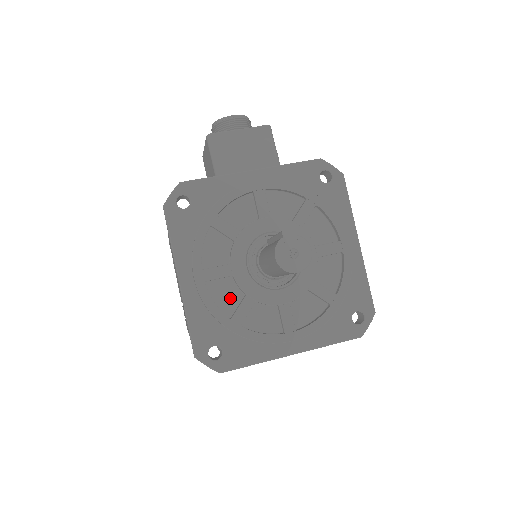
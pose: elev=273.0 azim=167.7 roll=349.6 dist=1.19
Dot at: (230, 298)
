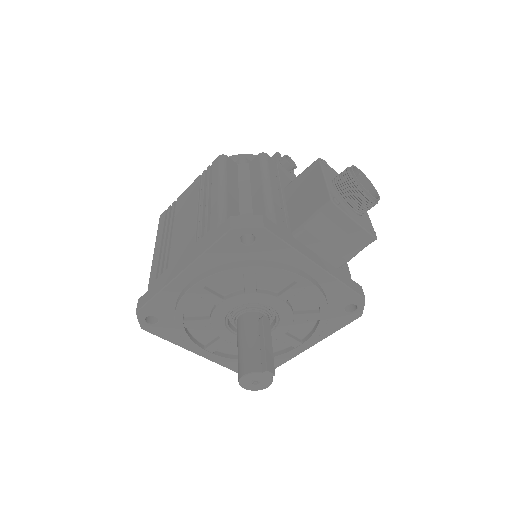
Dot at: (199, 309)
